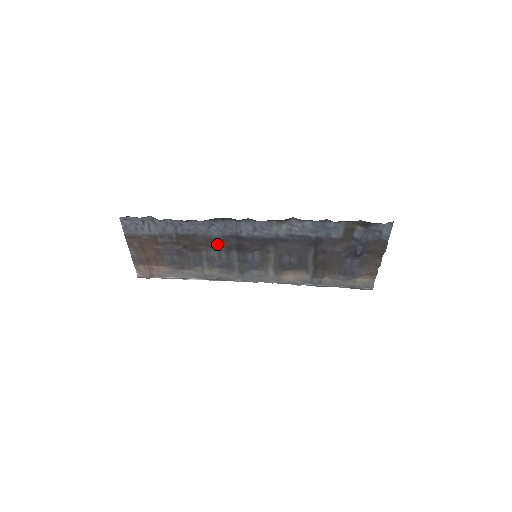
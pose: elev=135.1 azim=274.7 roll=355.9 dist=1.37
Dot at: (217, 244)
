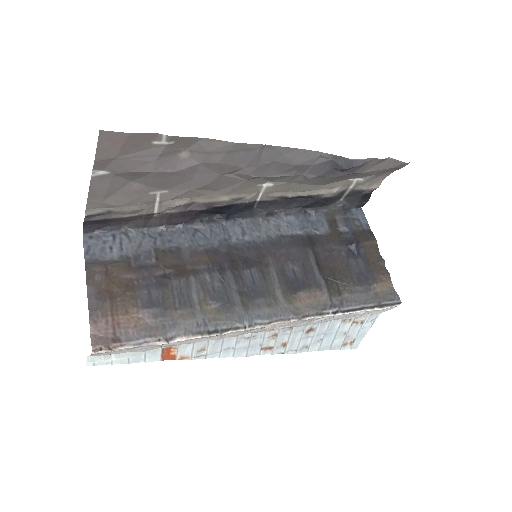
Dot at: (206, 261)
